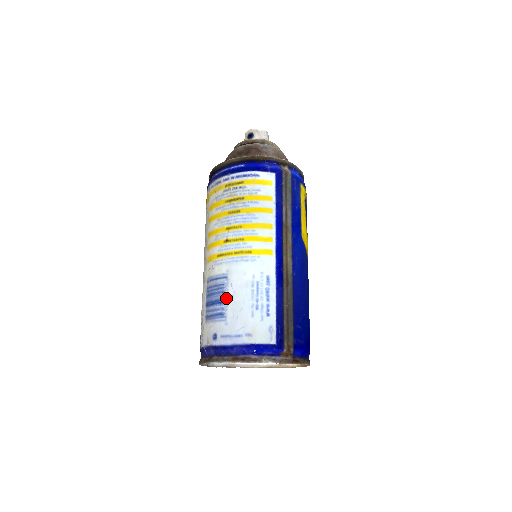
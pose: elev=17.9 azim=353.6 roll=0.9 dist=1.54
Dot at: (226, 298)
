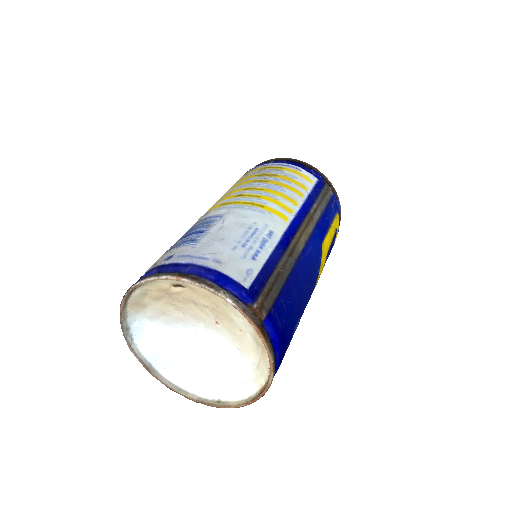
Dot at: (209, 229)
